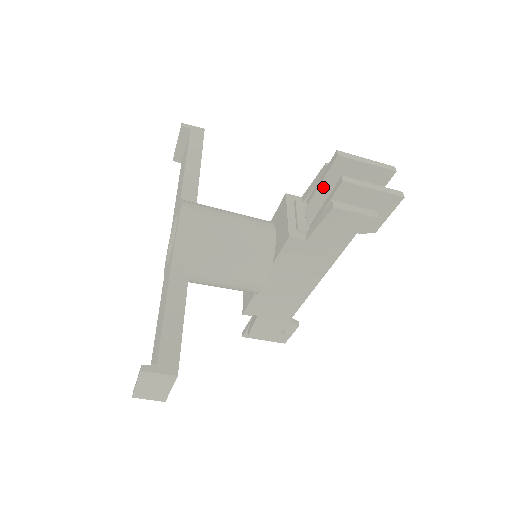
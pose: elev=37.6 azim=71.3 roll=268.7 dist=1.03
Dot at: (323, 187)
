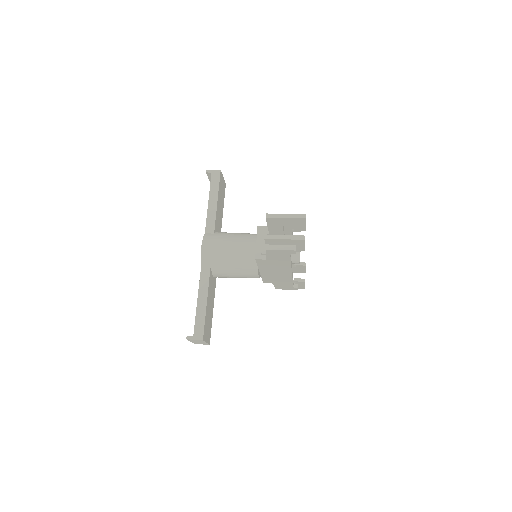
Dot at: (270, 227)
